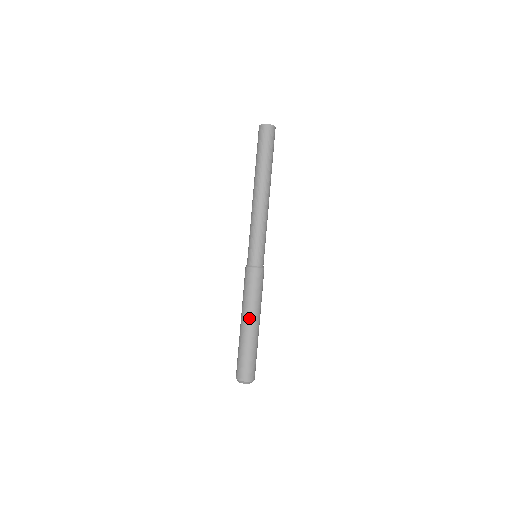
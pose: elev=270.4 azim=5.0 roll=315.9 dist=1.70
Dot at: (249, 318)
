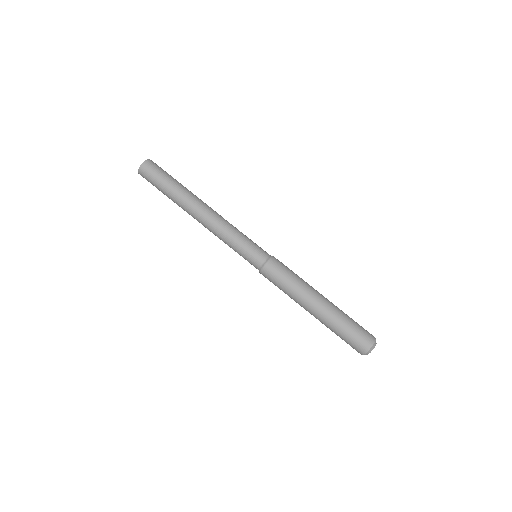
Dot at: (306, 307)
